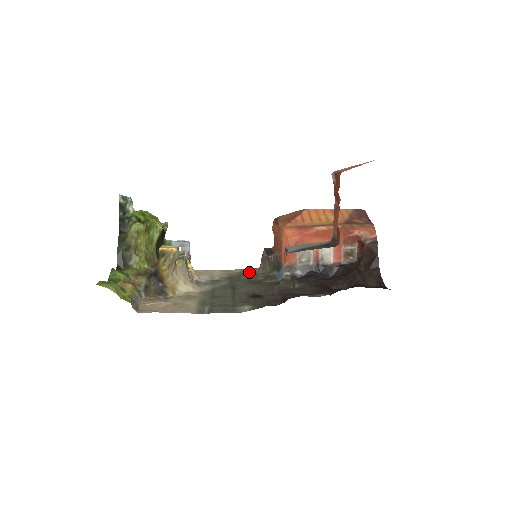
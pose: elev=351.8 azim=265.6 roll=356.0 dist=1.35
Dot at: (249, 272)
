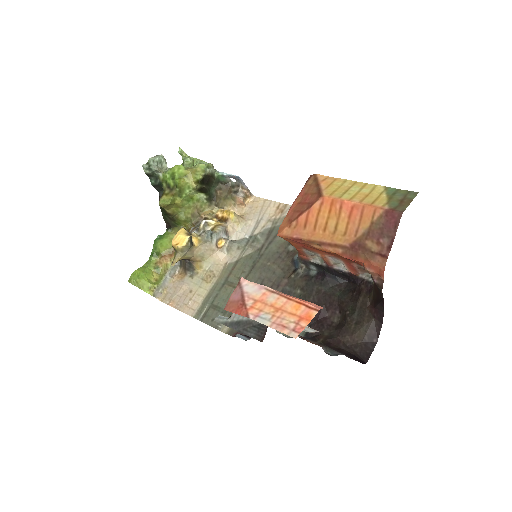
Dot at: occluded
